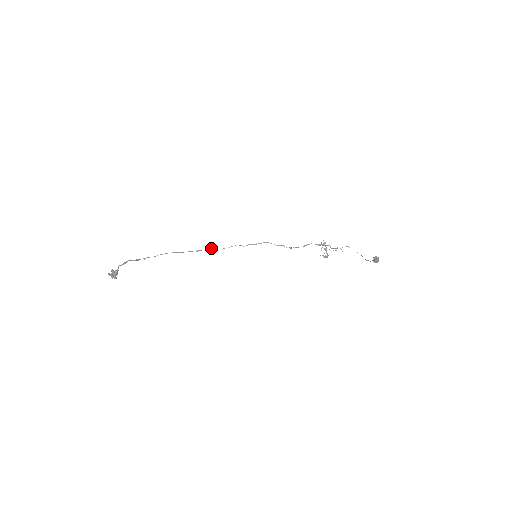
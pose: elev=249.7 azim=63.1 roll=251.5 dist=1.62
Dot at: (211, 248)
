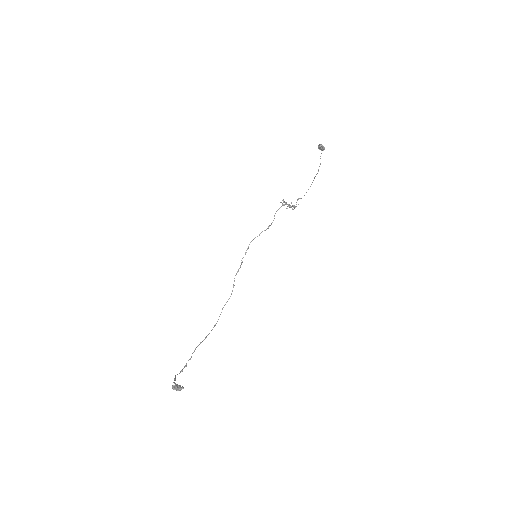
Dot at: occluded
